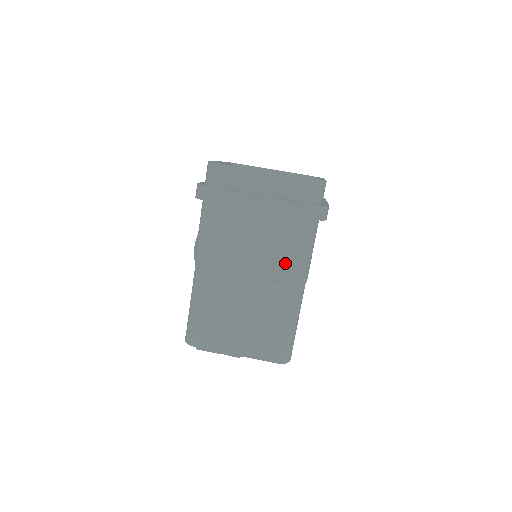
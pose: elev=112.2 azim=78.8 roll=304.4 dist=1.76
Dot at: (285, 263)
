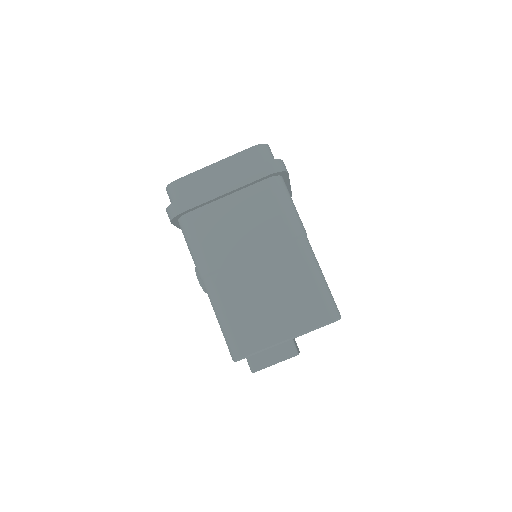
Dot at: (276, 225)
